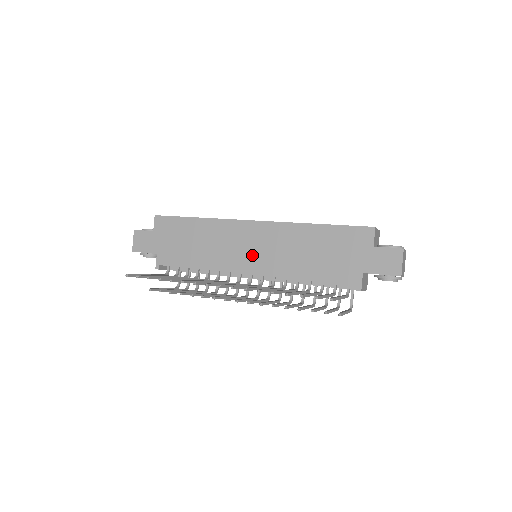
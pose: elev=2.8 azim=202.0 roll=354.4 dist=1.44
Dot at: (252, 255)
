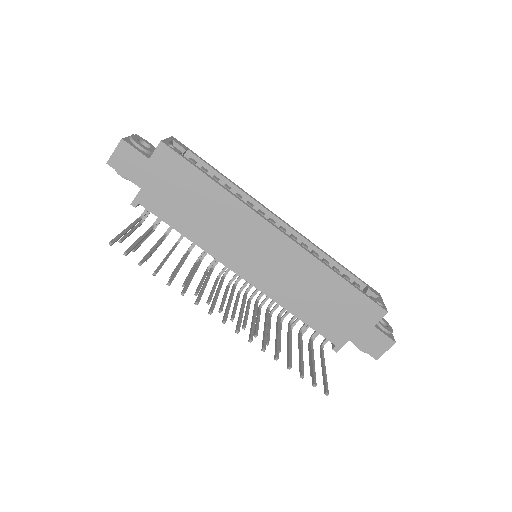
Dot at: (256, 262)
